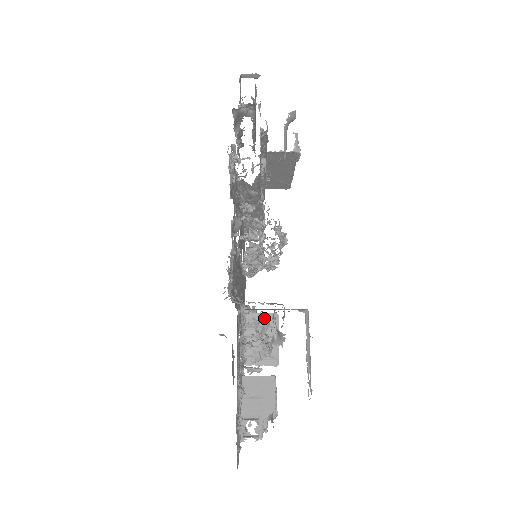
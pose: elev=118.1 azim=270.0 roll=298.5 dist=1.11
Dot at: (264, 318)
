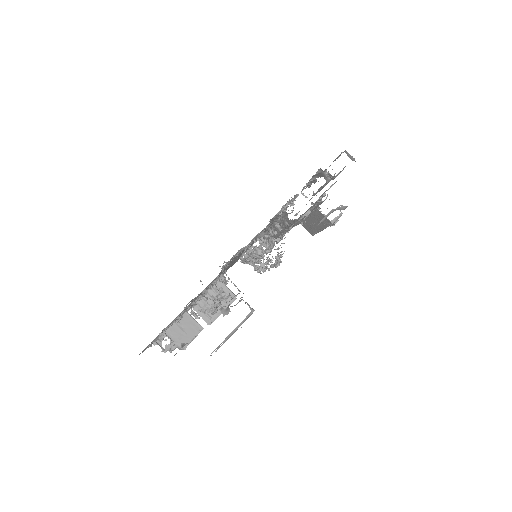
Dot at: (227, 292)
